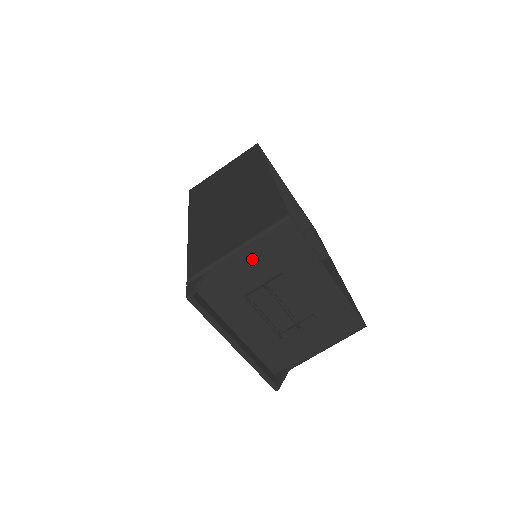
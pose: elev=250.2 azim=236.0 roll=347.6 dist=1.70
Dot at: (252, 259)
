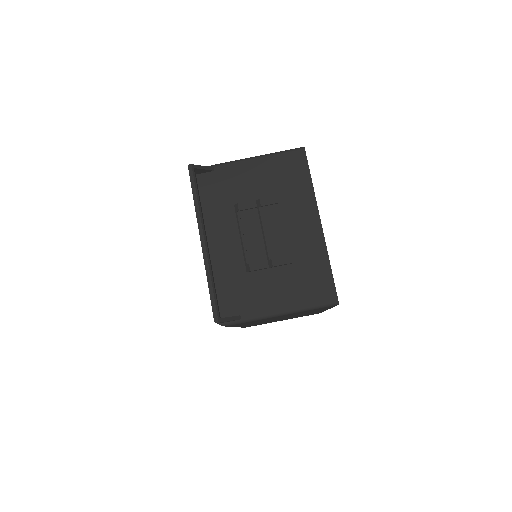
Dot at: (258, 172)
